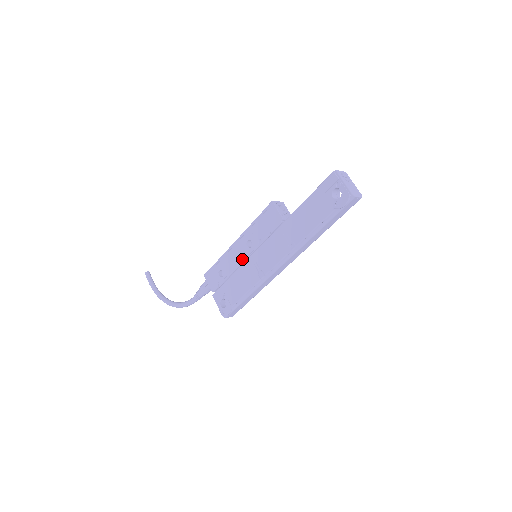
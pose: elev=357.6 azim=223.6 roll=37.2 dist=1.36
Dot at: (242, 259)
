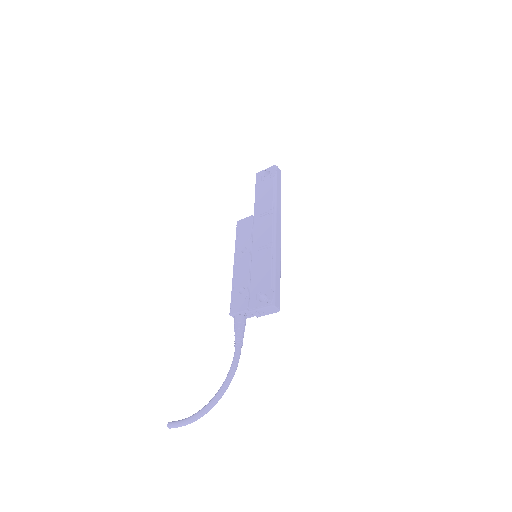
Dot at: (248, 262)
